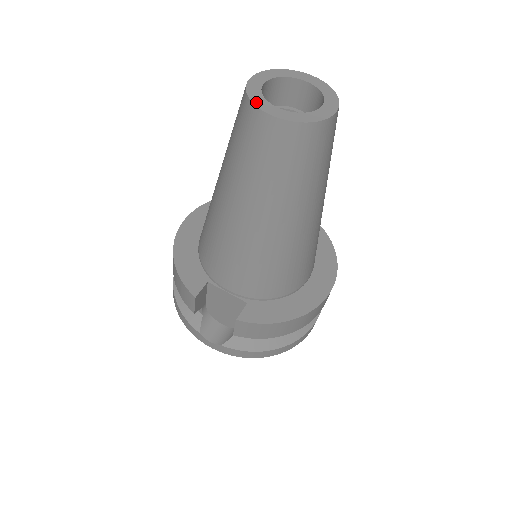
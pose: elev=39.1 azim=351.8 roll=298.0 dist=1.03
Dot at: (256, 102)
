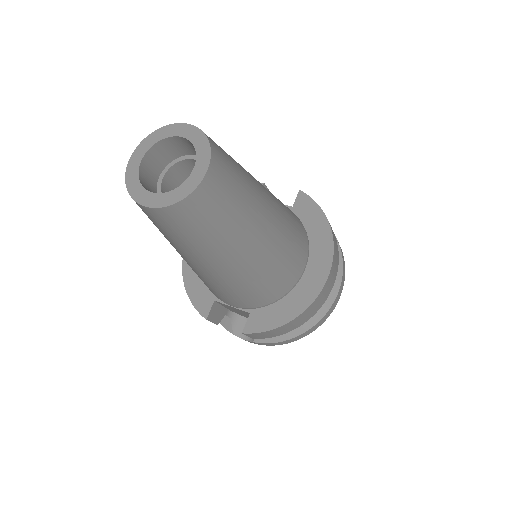
Dot at: (133, 194)
